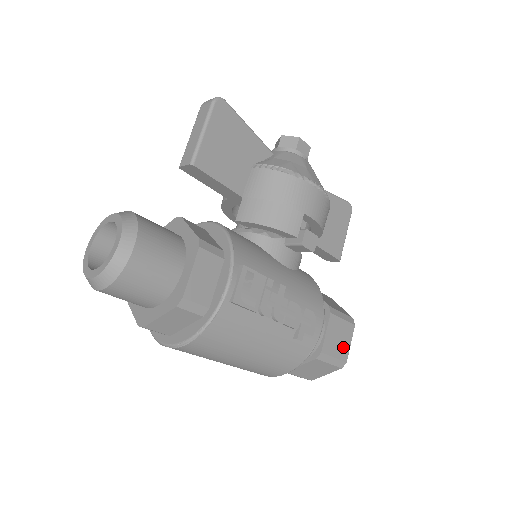
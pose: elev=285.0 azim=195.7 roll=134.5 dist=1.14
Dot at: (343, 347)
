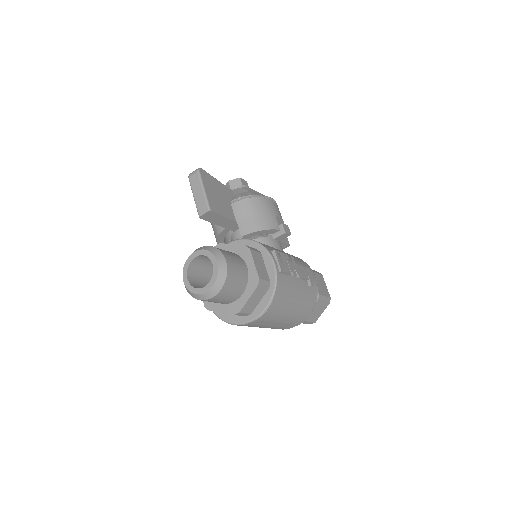
Dot at: (325, 289)
